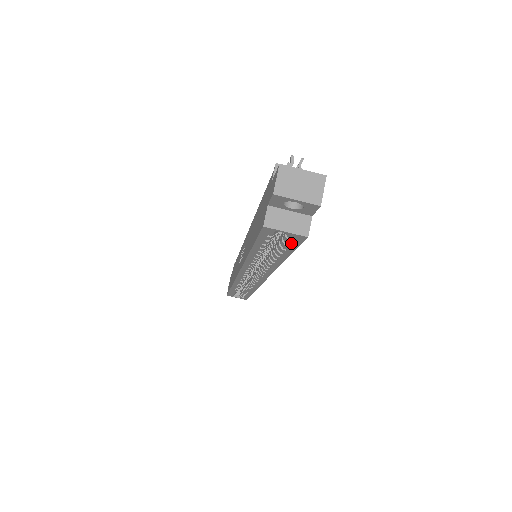
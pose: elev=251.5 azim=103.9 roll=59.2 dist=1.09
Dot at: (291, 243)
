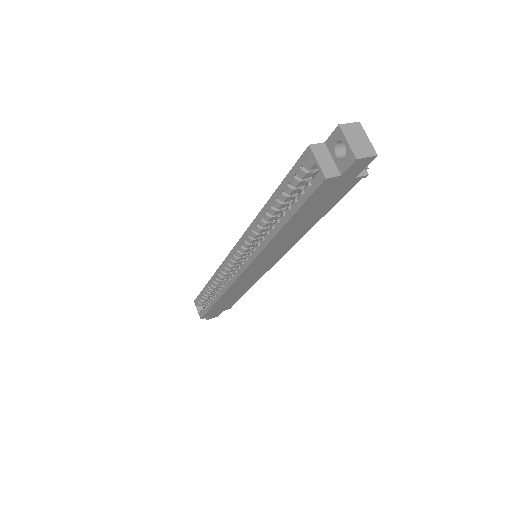
Dot at: (308, 188)
